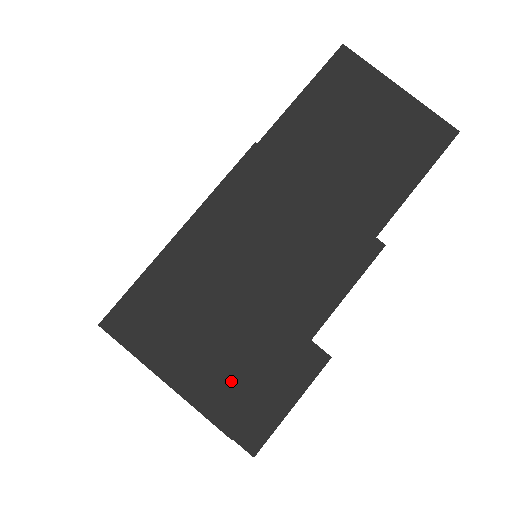
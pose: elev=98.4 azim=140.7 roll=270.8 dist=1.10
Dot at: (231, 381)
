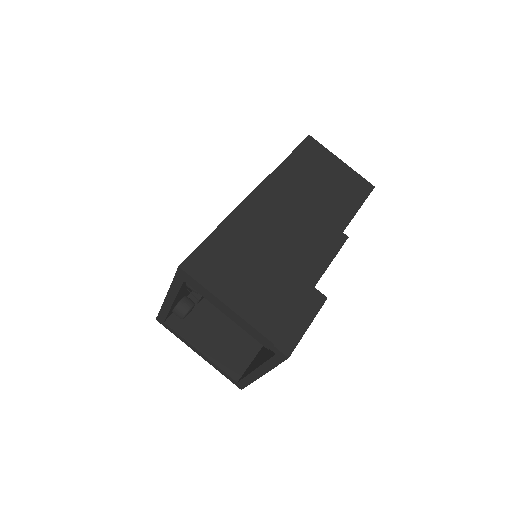
Dot at: (270, 307)
